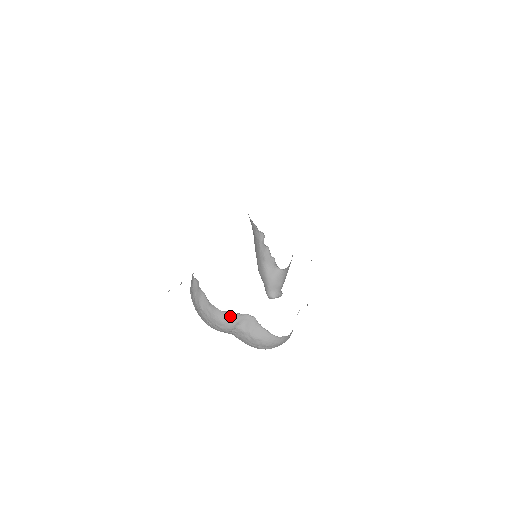
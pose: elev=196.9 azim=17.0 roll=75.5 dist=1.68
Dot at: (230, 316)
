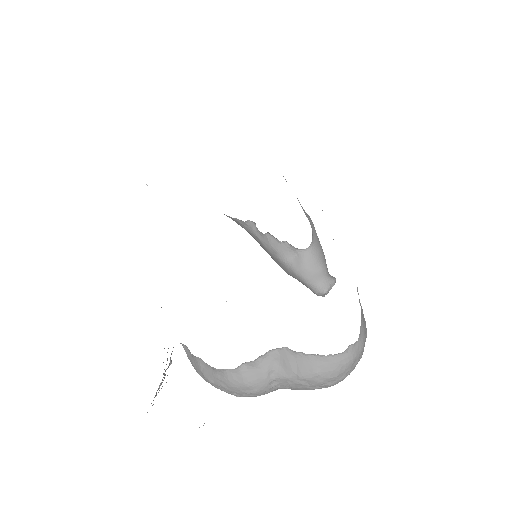
Dot at: (251, 368)
